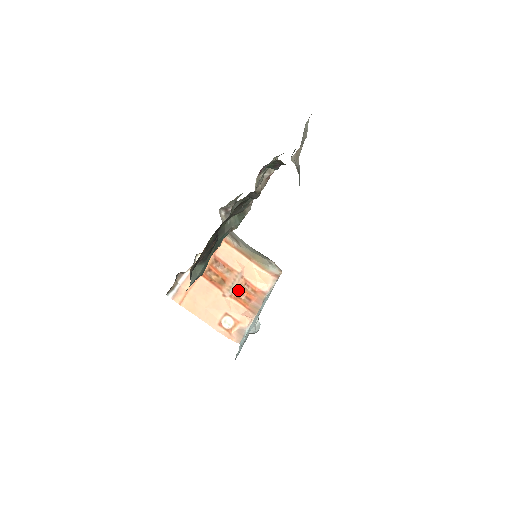
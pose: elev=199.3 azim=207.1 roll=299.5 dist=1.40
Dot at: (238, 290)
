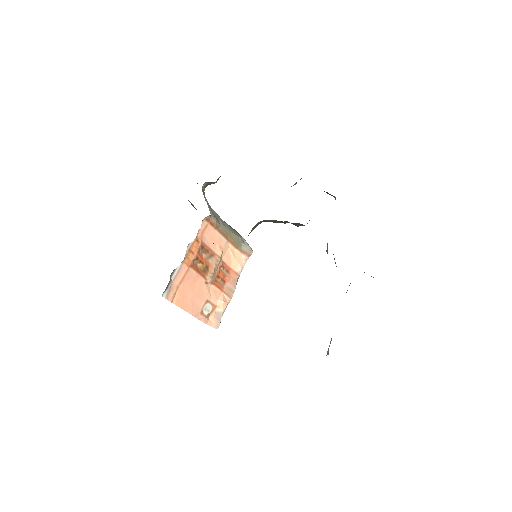
Dot at: (217, 274)
